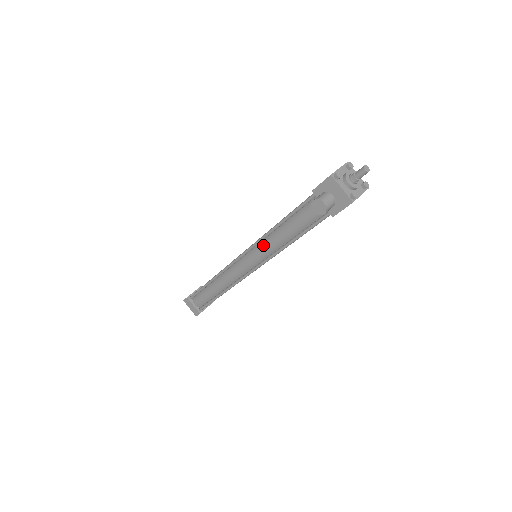
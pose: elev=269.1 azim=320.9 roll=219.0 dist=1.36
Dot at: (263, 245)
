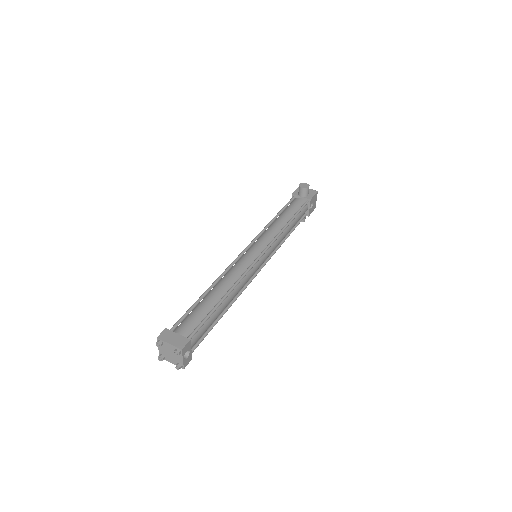
Dot at: (266, 233)
